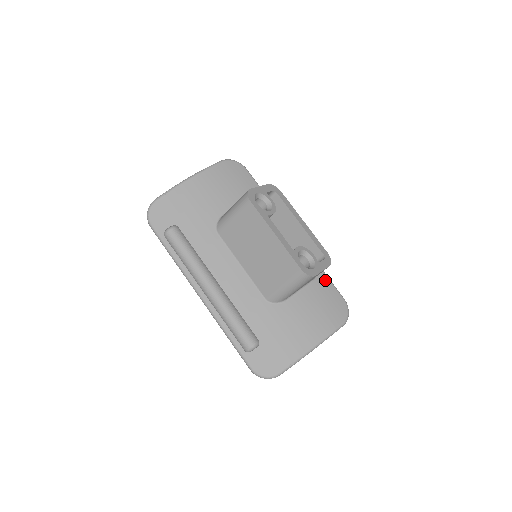
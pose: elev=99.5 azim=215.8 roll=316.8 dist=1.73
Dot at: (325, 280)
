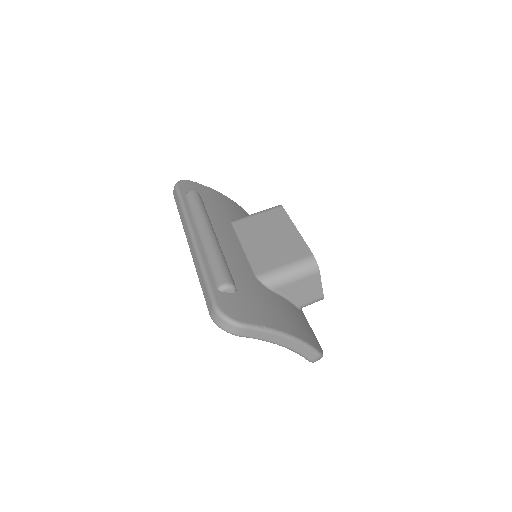
Dot at: (306, 320)
